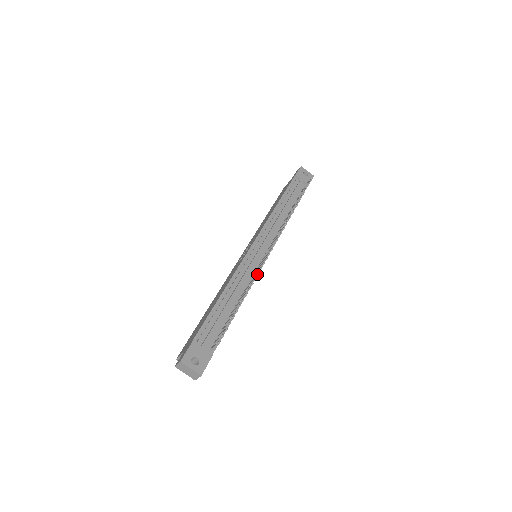
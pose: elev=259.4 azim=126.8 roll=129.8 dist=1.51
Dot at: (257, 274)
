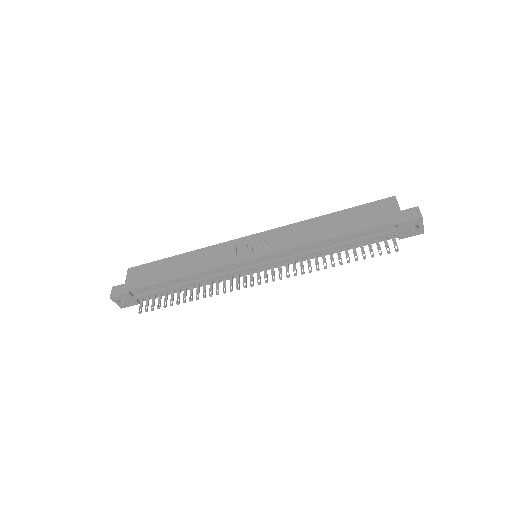
Dot at: (216, 294)
